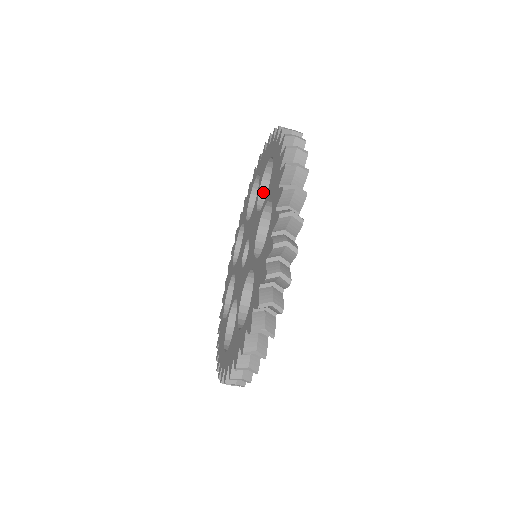
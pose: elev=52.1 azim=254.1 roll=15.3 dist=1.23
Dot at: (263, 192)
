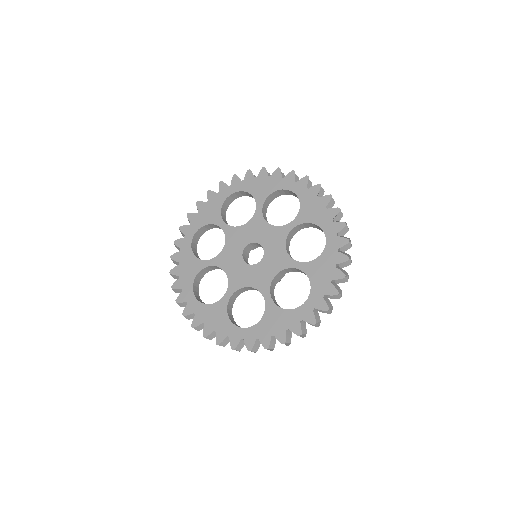
Dot at: (295, 229)
